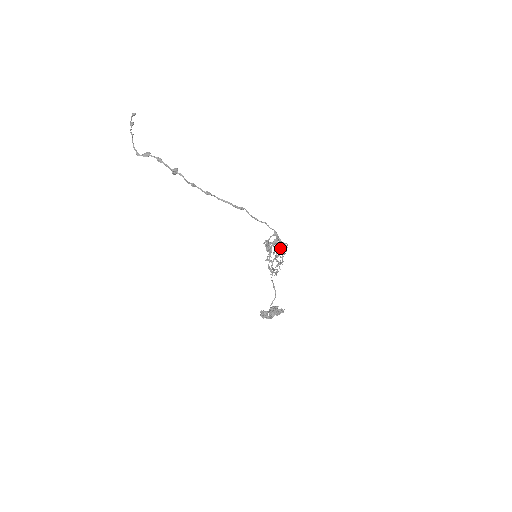
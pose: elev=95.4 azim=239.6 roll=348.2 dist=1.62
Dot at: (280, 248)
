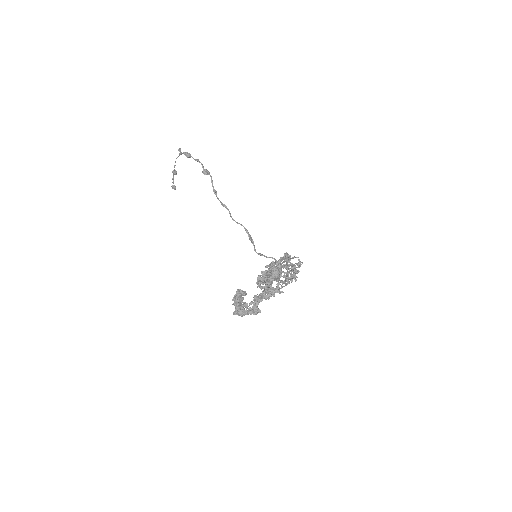
Dot at: (293, 257)
